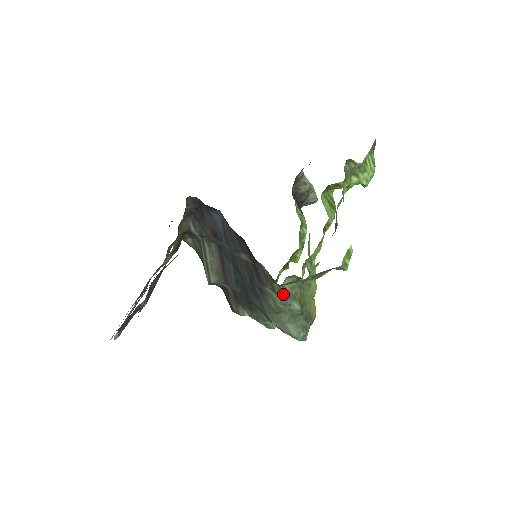
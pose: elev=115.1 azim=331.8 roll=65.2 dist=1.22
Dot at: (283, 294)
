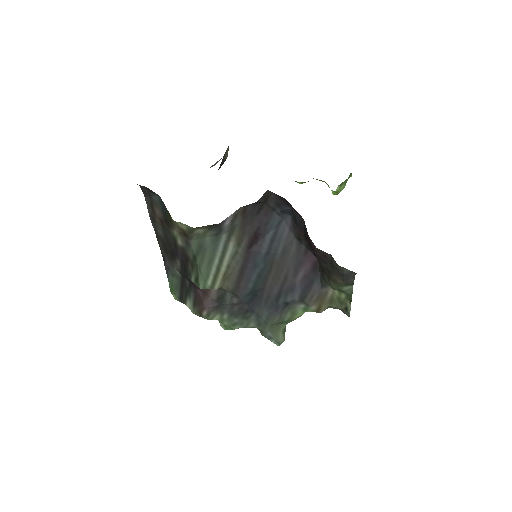
Dot at: occluded
